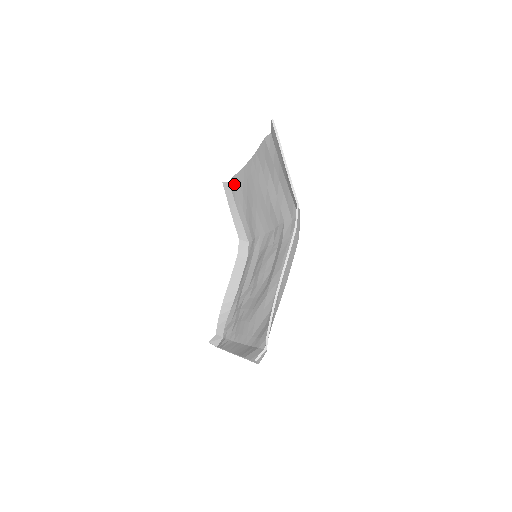
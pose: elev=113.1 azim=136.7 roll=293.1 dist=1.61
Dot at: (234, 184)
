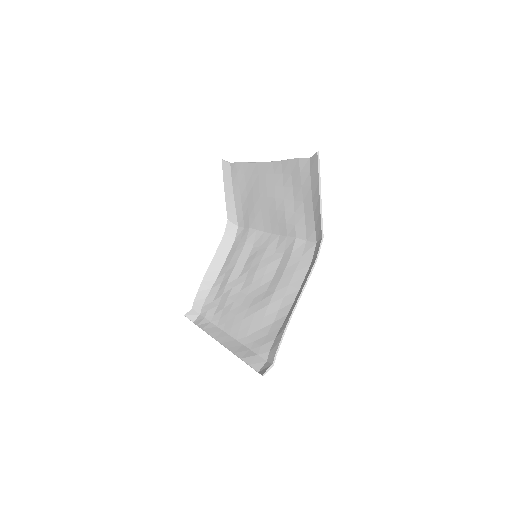
Dot at: (237, 169)
